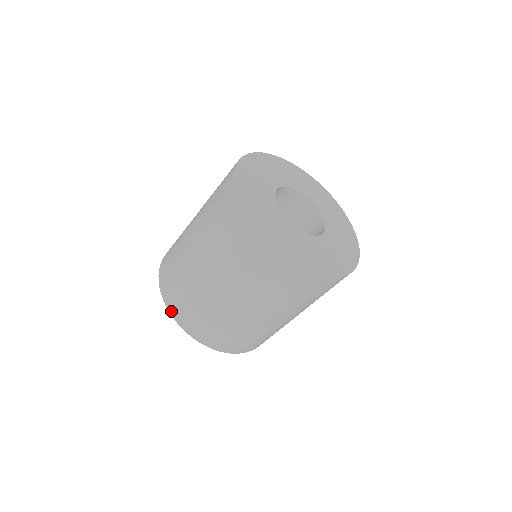
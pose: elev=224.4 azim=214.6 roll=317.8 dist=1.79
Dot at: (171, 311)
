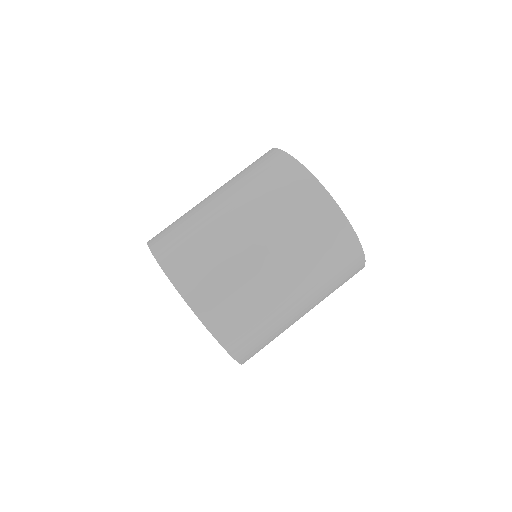
Dot at: occluded
